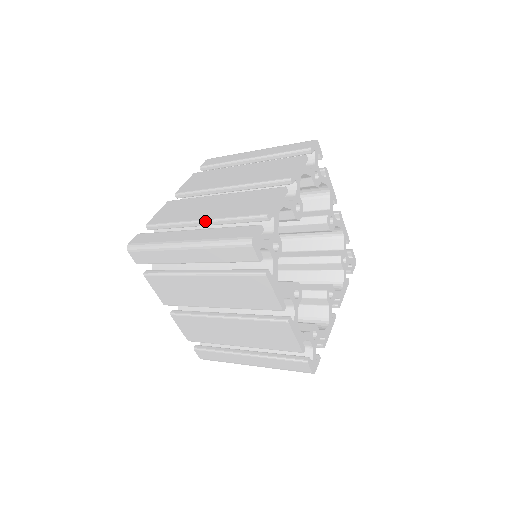
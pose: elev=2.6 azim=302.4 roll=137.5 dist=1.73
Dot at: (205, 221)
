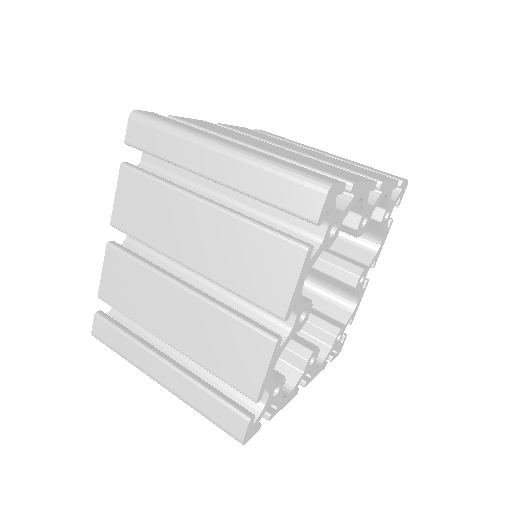
Dot at: occluded
